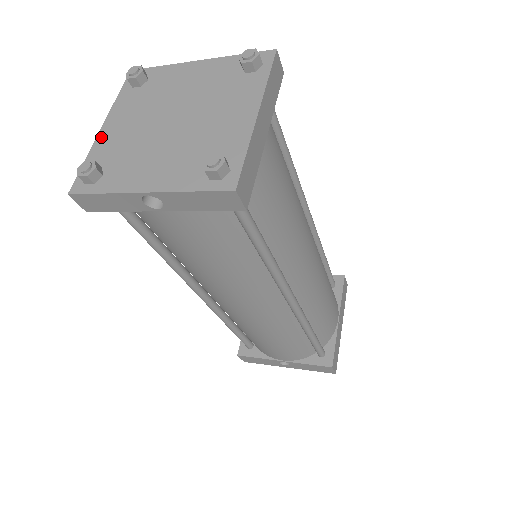
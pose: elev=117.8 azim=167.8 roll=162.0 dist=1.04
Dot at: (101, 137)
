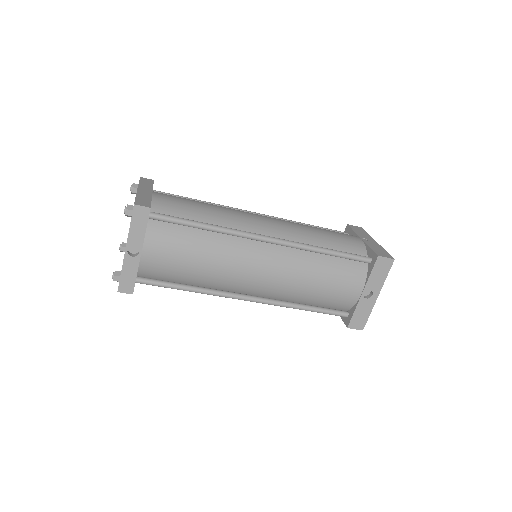
Dot at: occluded
